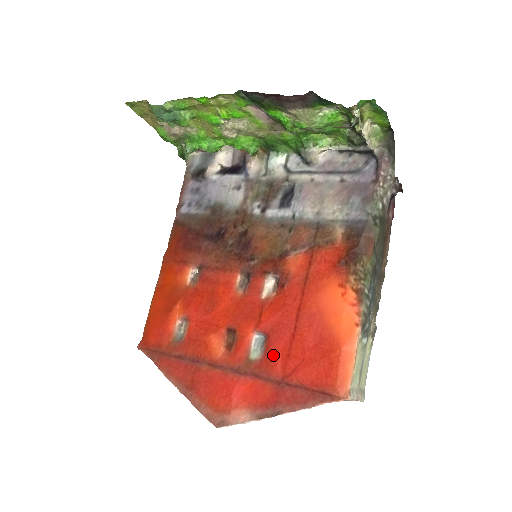
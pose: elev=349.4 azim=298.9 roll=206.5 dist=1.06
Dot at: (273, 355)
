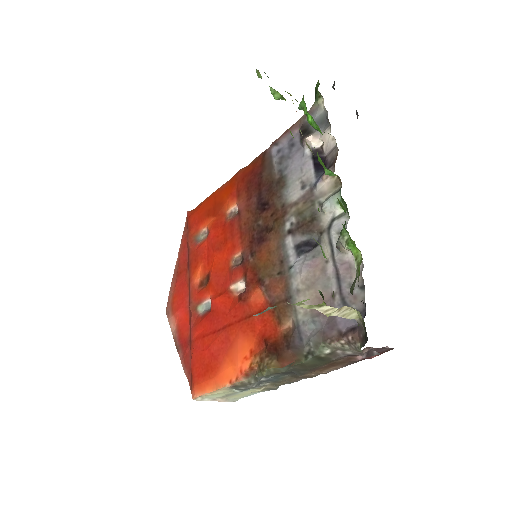
Dot at: (201, 324)
